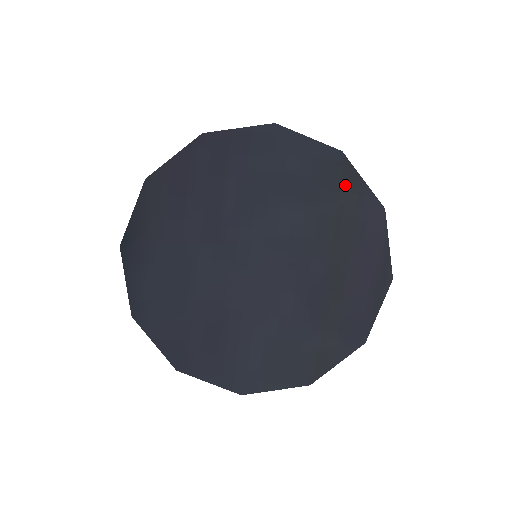
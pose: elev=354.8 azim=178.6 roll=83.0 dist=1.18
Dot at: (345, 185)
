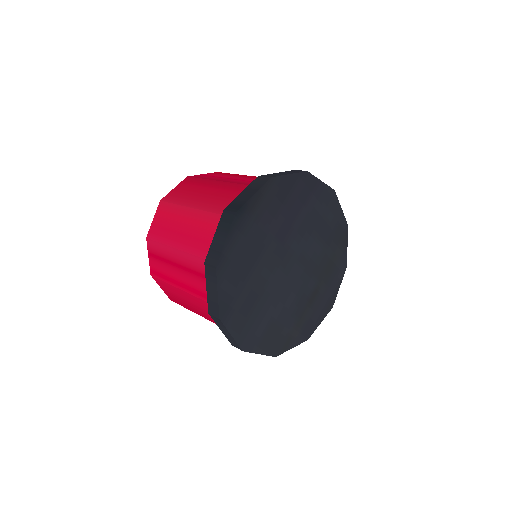
Dot at: (341, 244)
